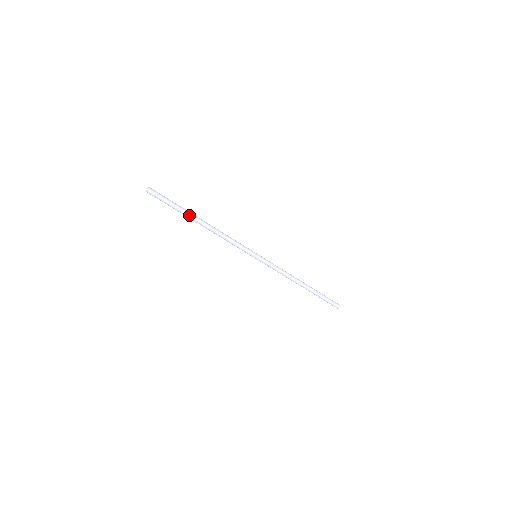
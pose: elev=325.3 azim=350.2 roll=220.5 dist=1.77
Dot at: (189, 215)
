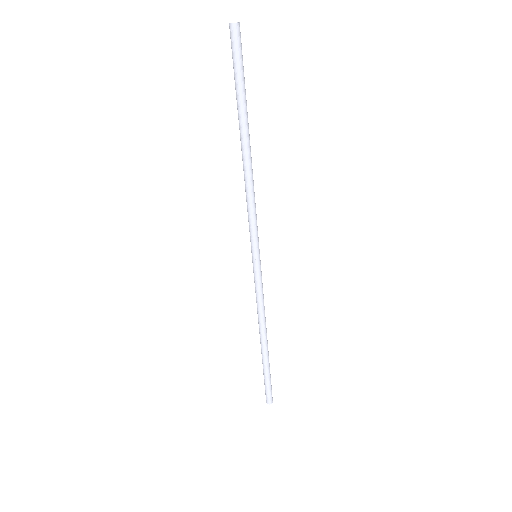
Dot at: (247, 117)
